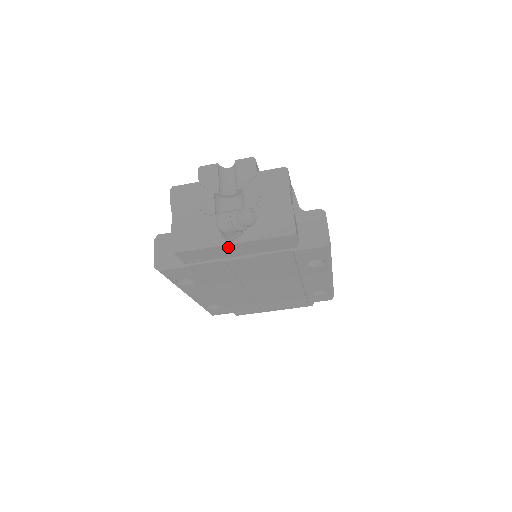
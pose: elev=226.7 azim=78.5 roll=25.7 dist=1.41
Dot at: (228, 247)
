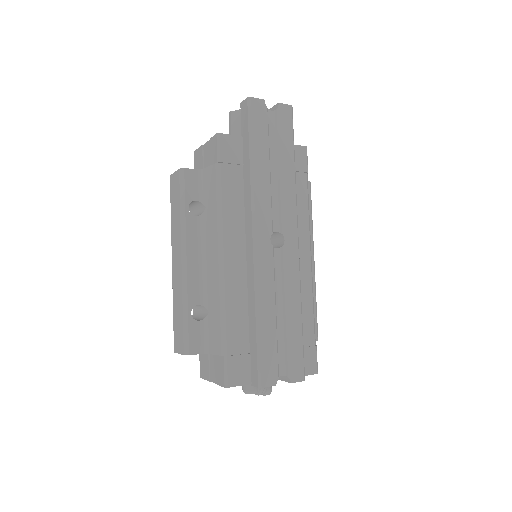
Dot at: occluded
